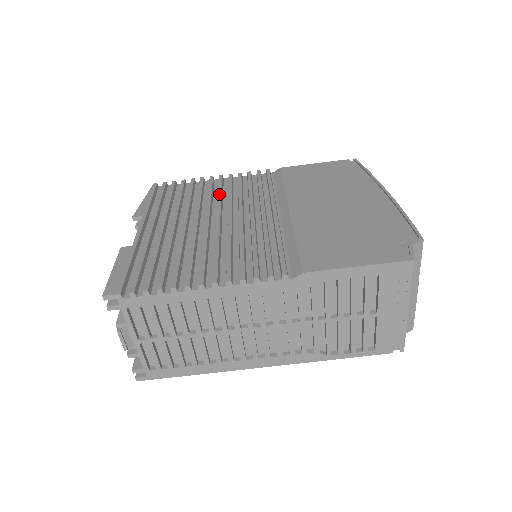
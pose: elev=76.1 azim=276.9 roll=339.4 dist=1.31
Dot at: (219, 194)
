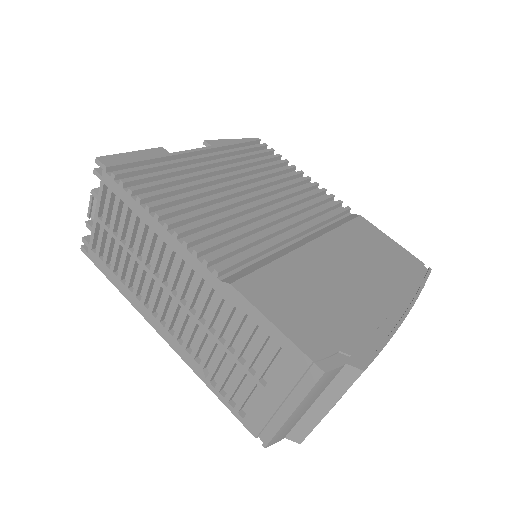
Dot at: (284, 185)
